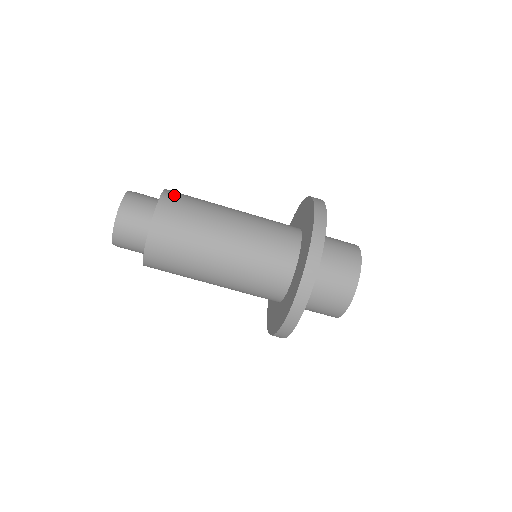
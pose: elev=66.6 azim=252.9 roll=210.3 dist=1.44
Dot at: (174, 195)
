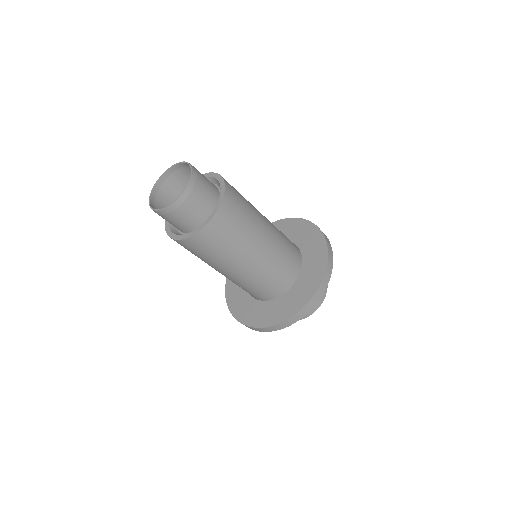
Dot at: occluded
